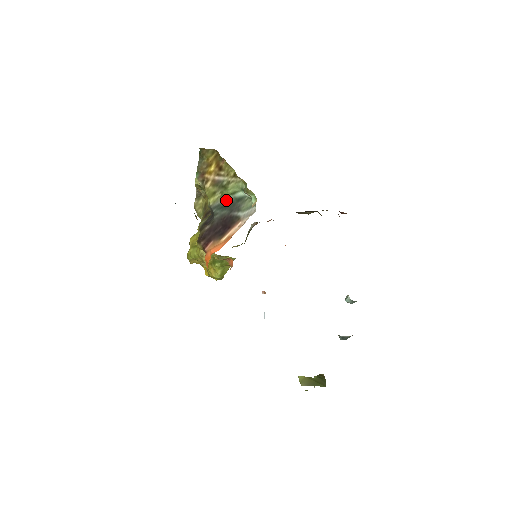
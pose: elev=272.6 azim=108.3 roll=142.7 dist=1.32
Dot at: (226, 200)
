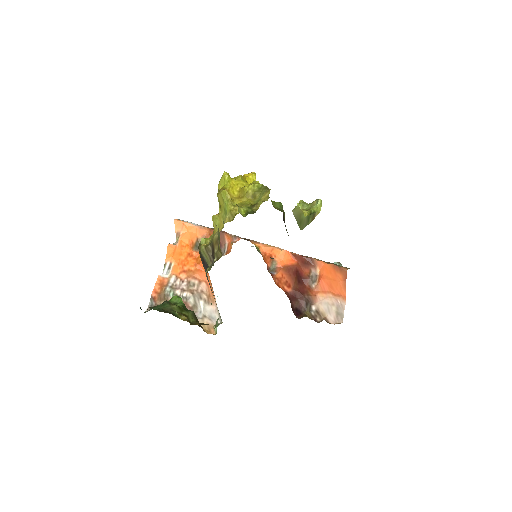
Dot at: occluded
